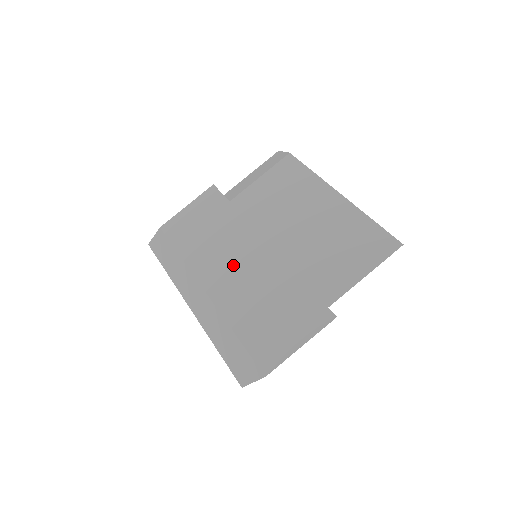
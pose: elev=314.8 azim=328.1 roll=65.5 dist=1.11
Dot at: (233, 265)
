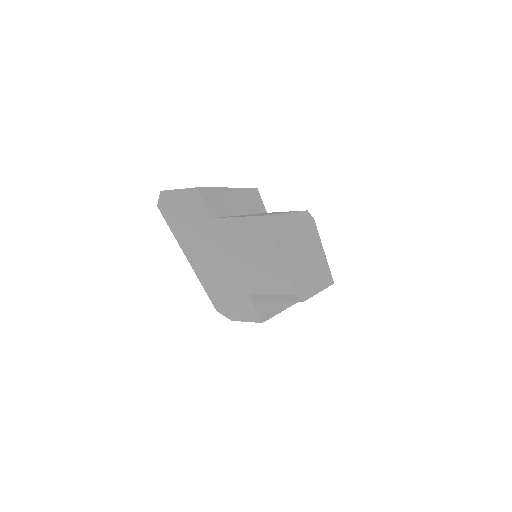
Dot at: occluded
